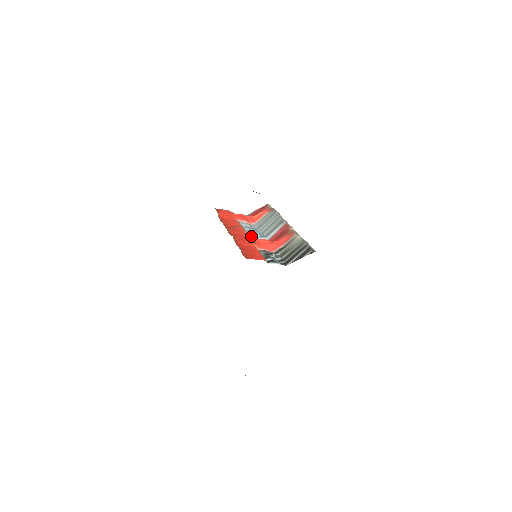
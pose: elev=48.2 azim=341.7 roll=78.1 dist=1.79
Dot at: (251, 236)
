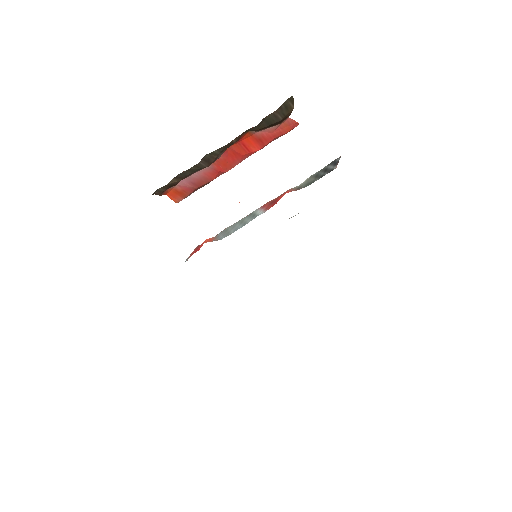
Dot at: occluded
